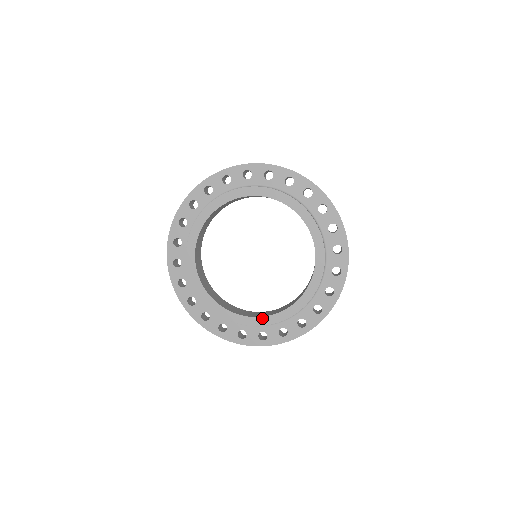
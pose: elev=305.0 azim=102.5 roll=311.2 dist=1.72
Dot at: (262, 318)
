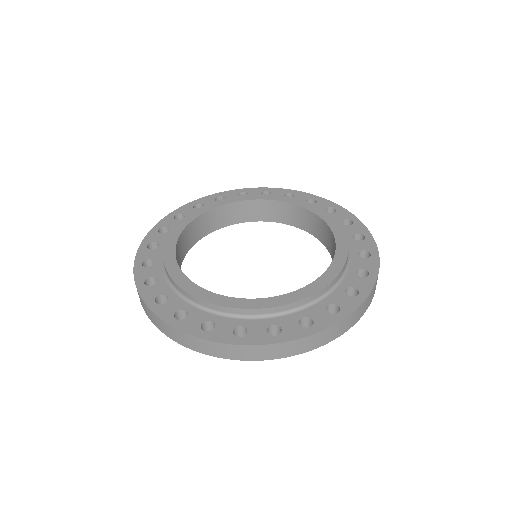
Dot at: (328, 271)
